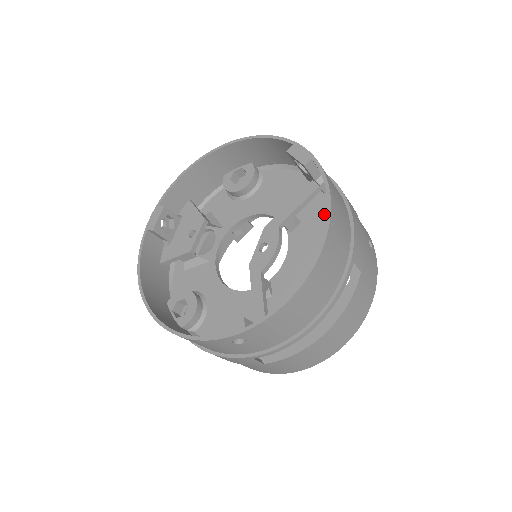
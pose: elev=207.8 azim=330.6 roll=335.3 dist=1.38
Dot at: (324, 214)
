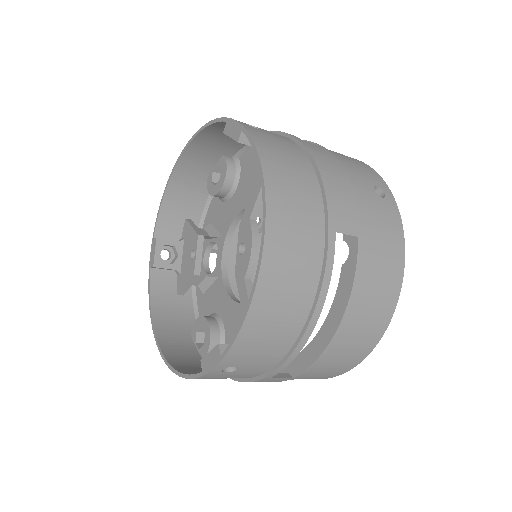
Dot at: occluded
